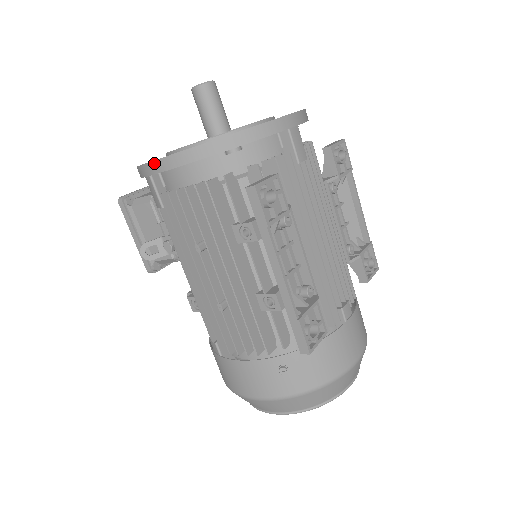
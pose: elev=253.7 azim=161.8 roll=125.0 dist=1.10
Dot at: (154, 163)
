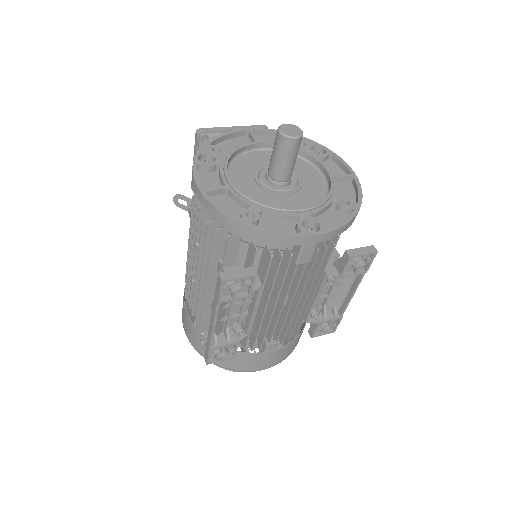
Dot at: (194, 180)
